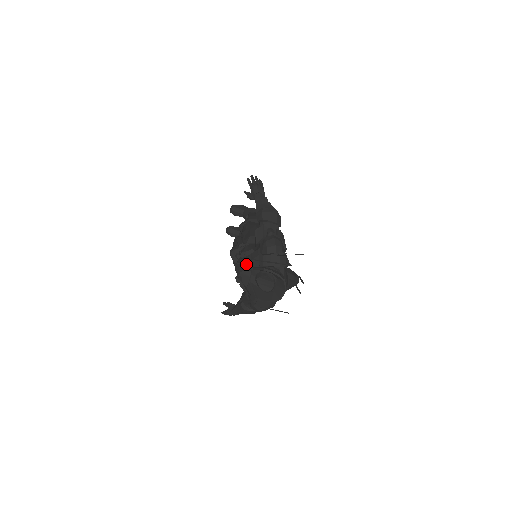
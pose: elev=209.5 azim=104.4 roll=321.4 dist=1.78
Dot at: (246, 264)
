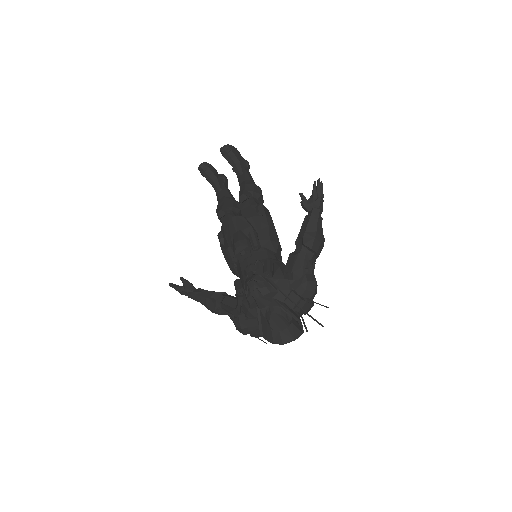
Dot at: (270, 292)
